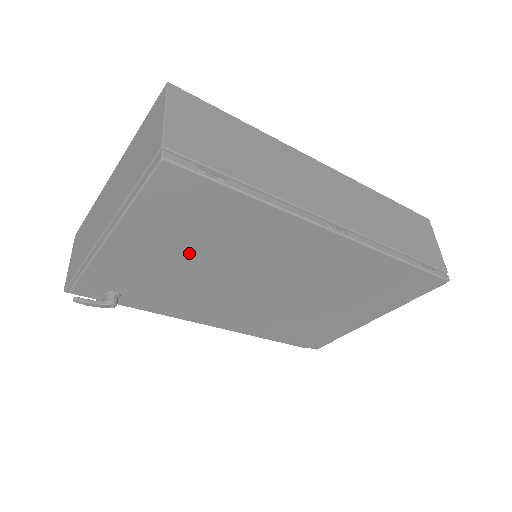
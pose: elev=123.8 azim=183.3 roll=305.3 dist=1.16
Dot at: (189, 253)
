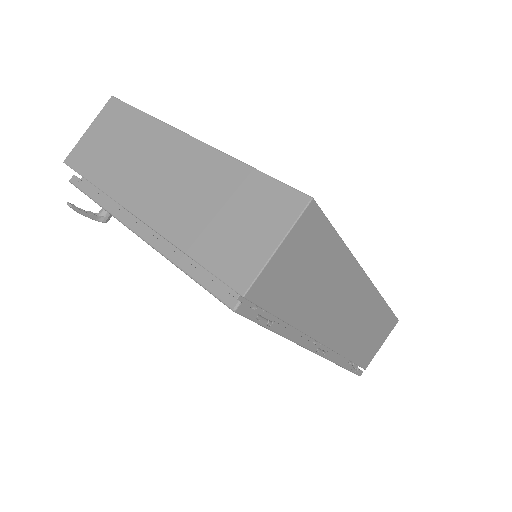
Dot at: occluded
